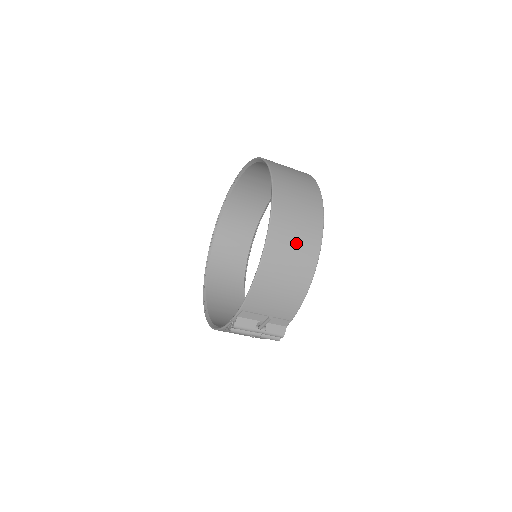
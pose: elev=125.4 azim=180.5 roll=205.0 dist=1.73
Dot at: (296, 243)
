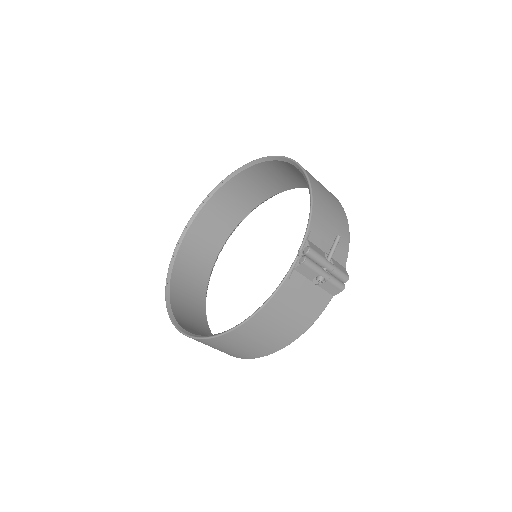
Dot at: (320, 183)
